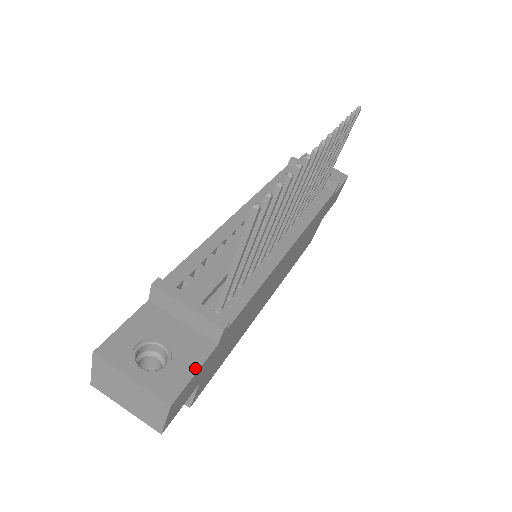
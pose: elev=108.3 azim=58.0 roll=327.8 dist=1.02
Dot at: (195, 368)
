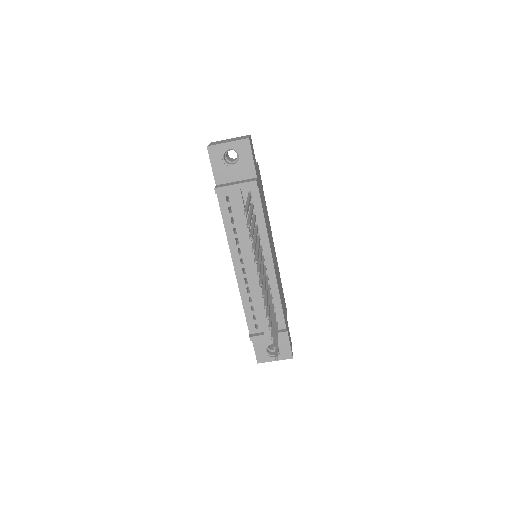
Dot at: (288, 343)
